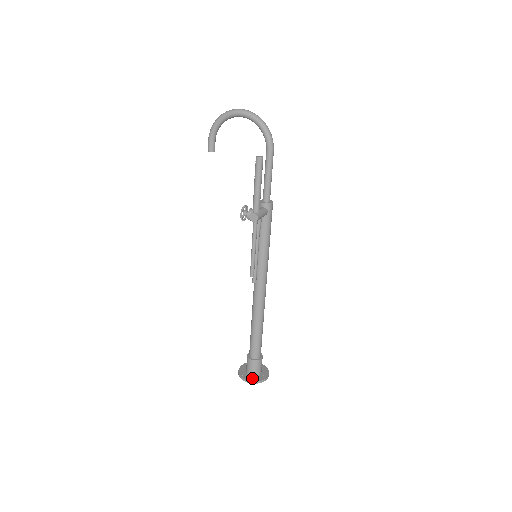
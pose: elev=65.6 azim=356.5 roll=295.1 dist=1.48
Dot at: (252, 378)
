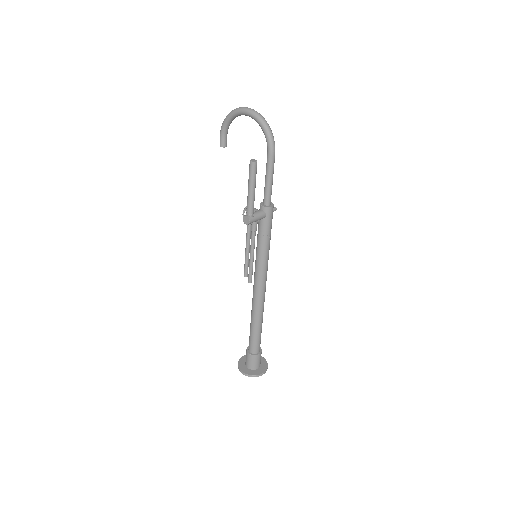
Dot at: (248, 370)
